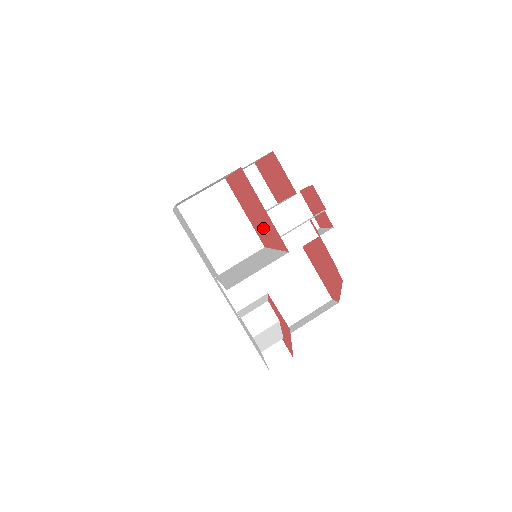
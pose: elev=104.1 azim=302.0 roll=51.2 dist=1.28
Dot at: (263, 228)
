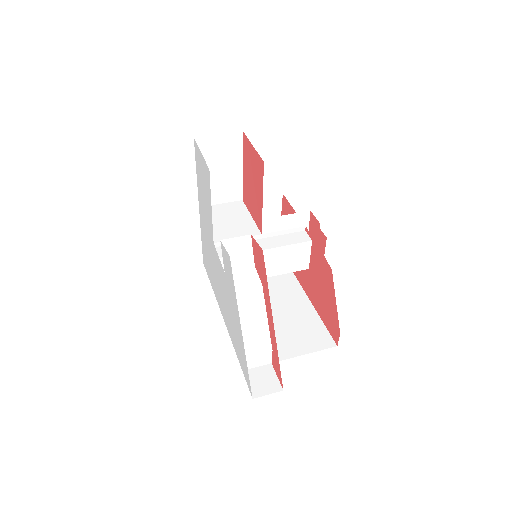
Dot at: (256, 190)
